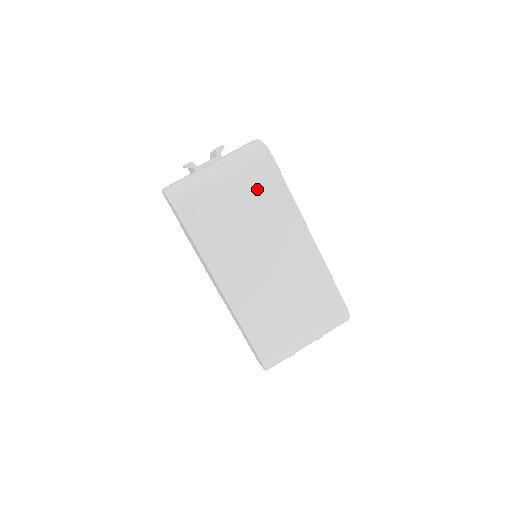
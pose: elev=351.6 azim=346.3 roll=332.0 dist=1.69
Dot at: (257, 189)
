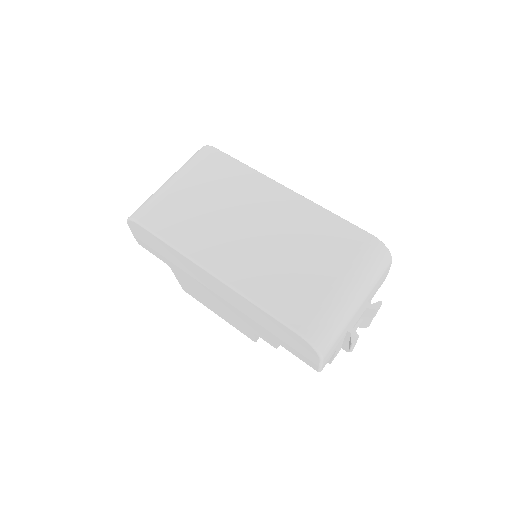
Dot at: (210, 174)
